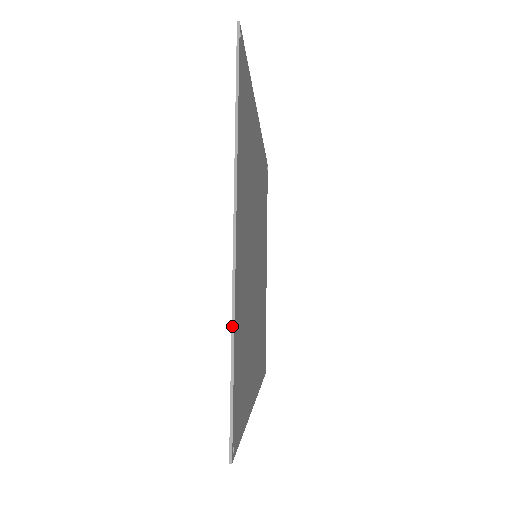
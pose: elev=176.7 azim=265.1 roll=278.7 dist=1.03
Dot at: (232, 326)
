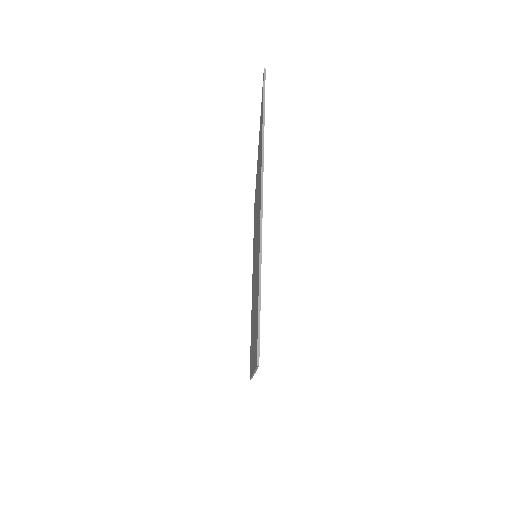
Dot at: (260, 265)
